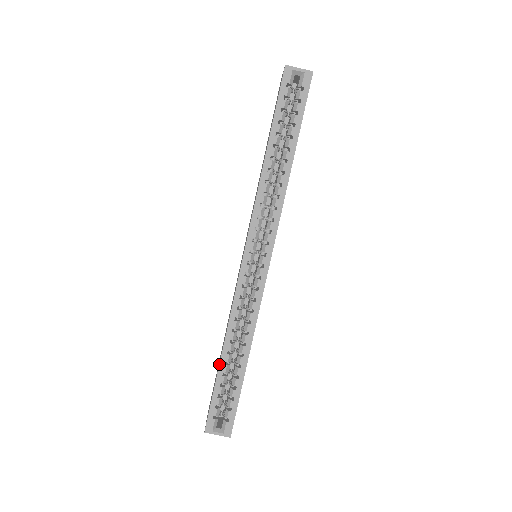
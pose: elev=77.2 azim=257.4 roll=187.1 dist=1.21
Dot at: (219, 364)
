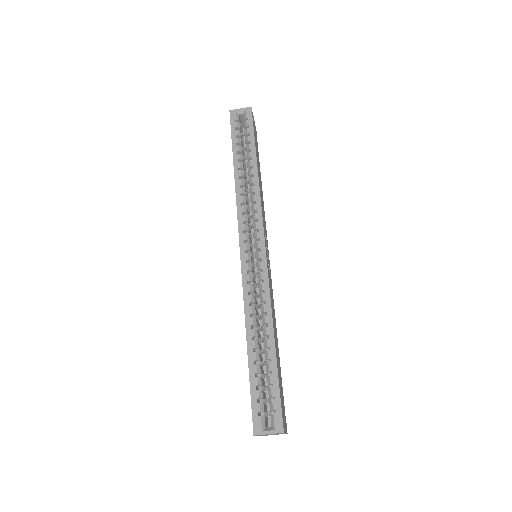
Dot at: (247, 353)
